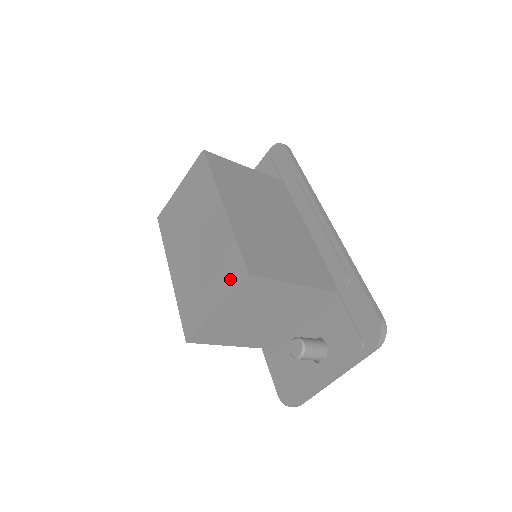
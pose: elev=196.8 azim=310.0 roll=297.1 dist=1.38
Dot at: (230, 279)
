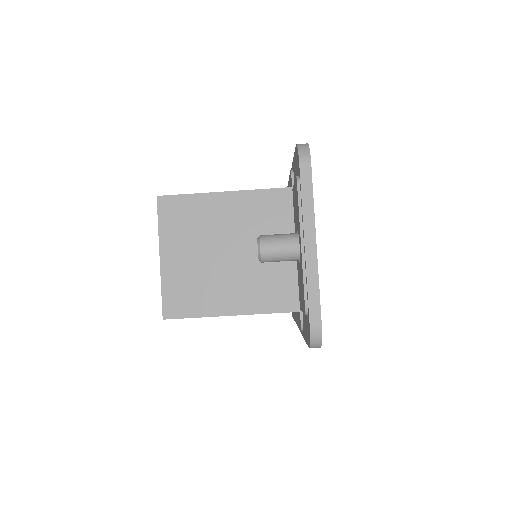
Dot at: occluded
